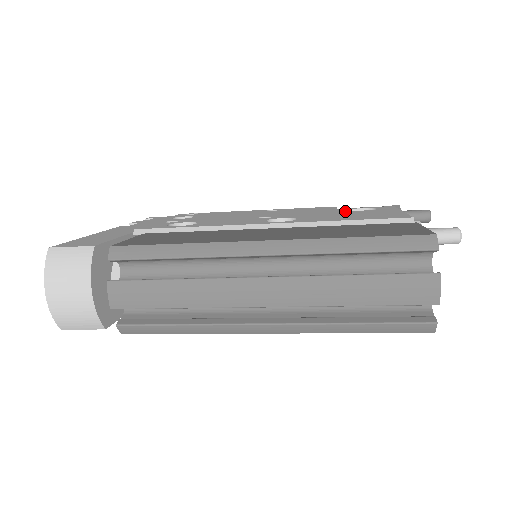
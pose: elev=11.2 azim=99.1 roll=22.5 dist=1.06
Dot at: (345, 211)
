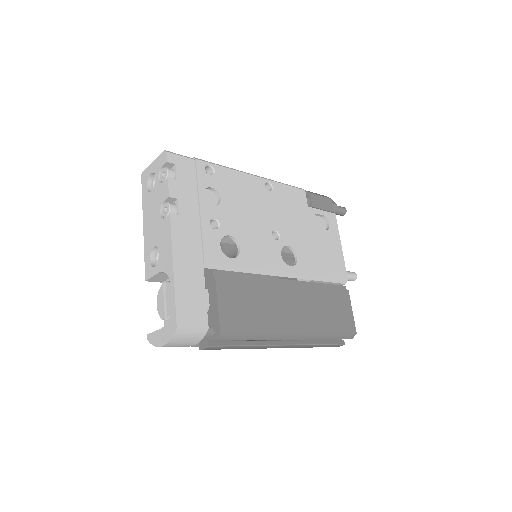
Dot at: (315, 228)
